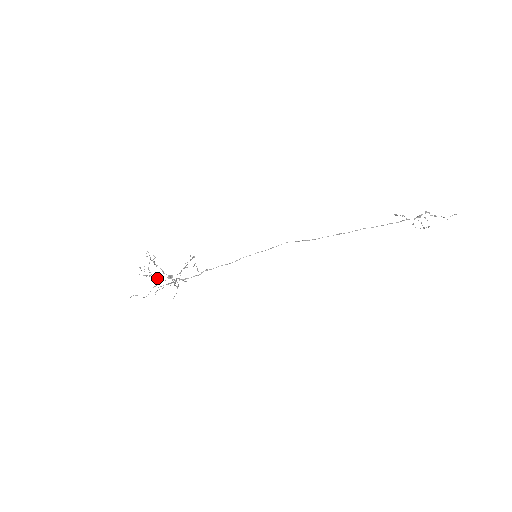
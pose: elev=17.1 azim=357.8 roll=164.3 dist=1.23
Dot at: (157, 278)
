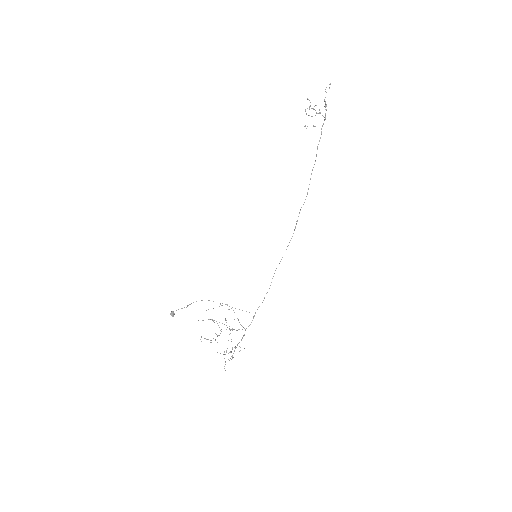
Dot at: (235, 347)
